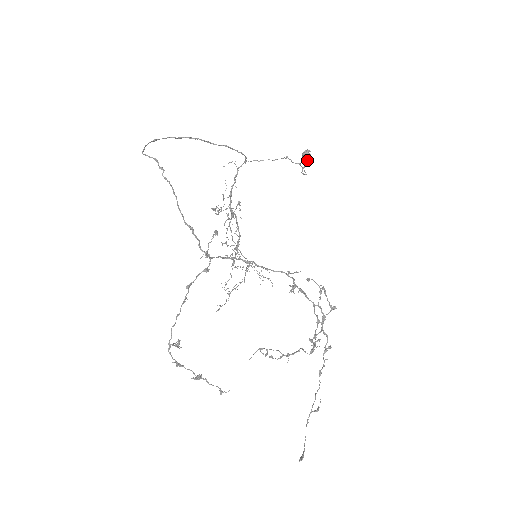
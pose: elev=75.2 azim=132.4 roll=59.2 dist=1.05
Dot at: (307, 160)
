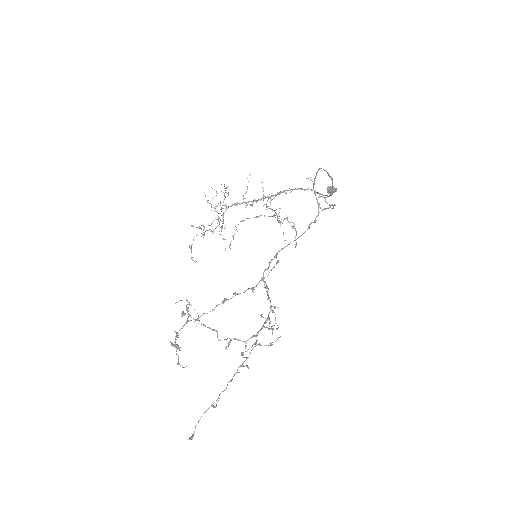
Dot at: (328, 193)
